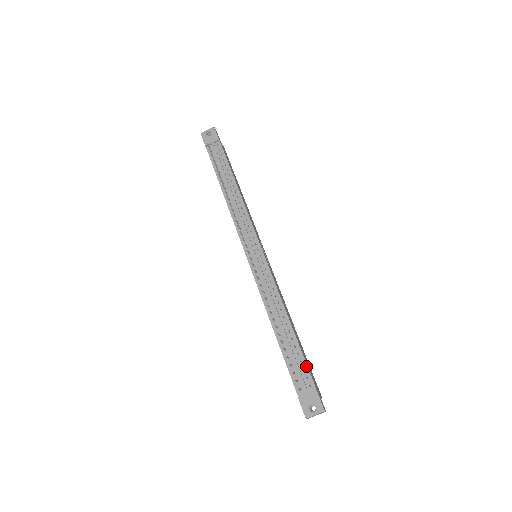
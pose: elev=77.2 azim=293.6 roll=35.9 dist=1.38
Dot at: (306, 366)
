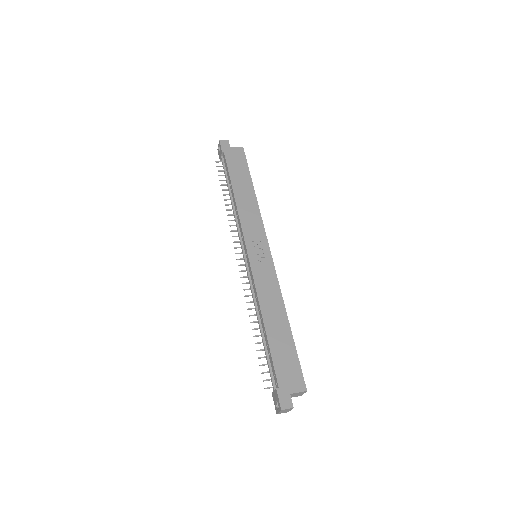
Dot at: (273, 365)
